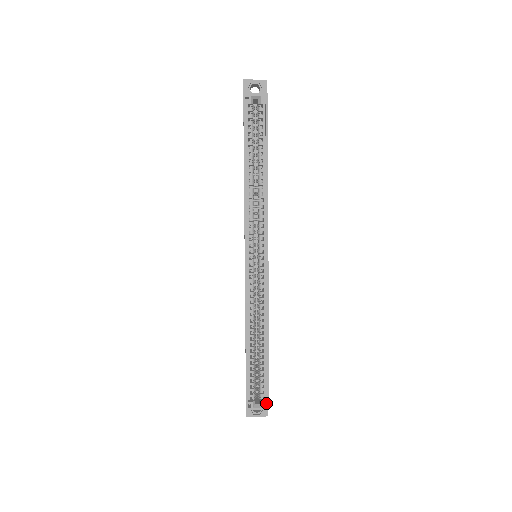
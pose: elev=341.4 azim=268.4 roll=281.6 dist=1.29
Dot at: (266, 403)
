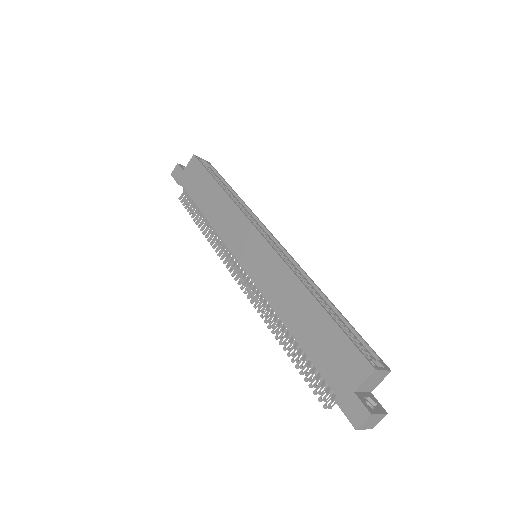
Dot at: (382, 363)
